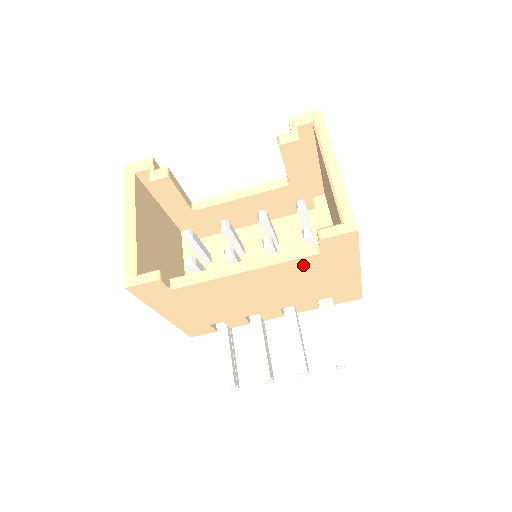
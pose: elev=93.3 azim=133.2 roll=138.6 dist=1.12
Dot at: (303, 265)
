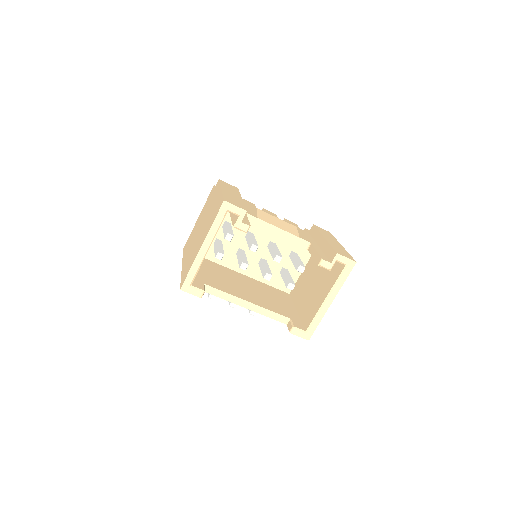
Dot at: occluded
